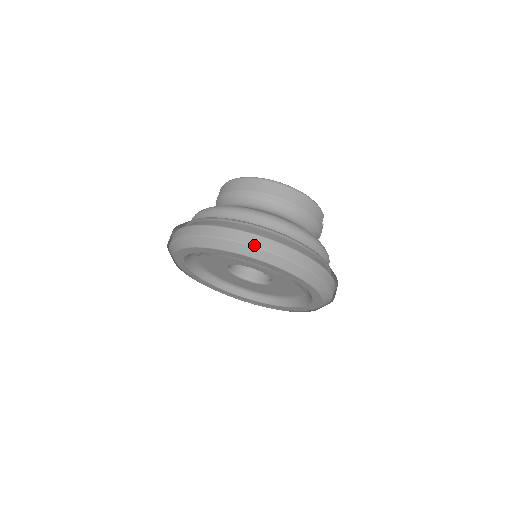
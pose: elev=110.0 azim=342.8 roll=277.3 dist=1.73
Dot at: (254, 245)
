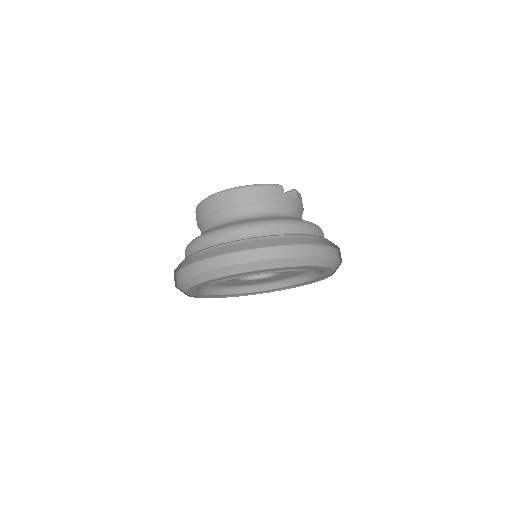
Dot at: (209, 269)
